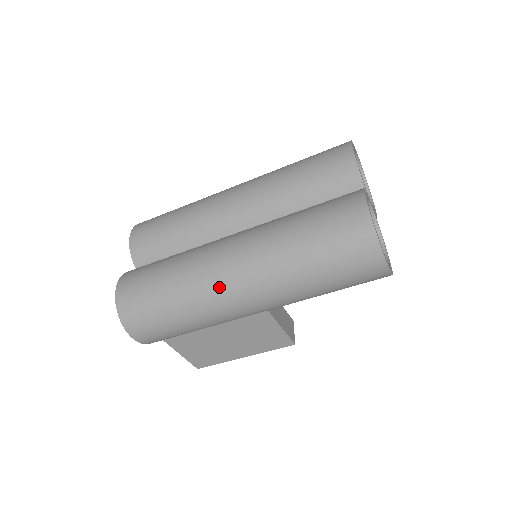
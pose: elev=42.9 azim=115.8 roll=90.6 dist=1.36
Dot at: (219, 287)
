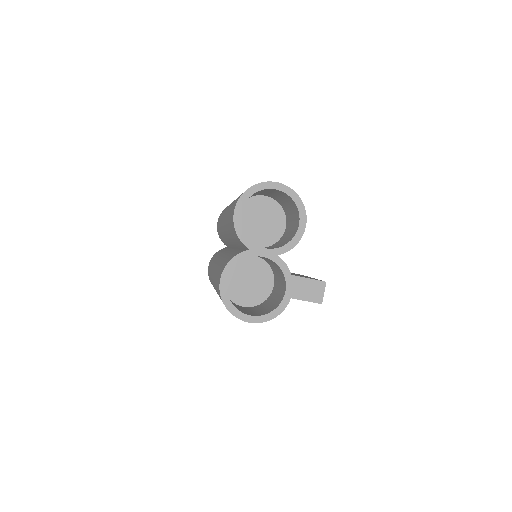
Dot at: occluded
